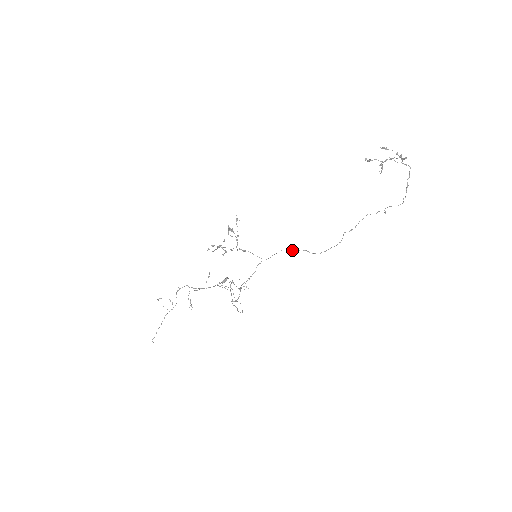
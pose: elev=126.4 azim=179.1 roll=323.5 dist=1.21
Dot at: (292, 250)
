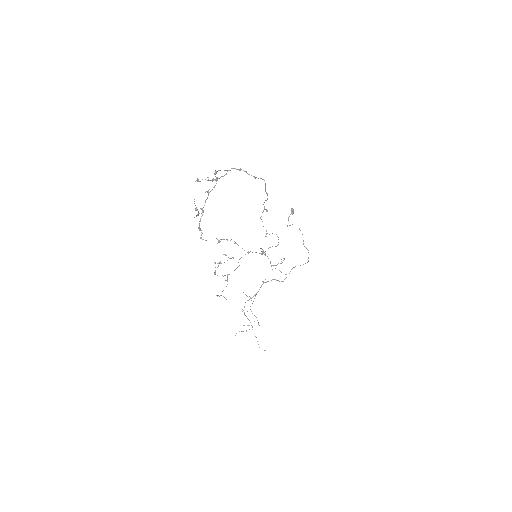
Dot at: (263, 250)
